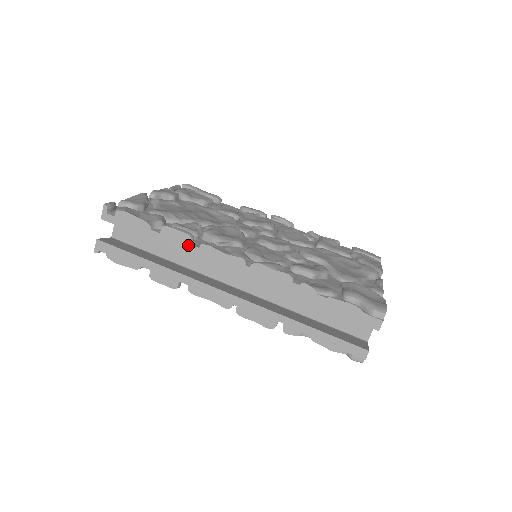
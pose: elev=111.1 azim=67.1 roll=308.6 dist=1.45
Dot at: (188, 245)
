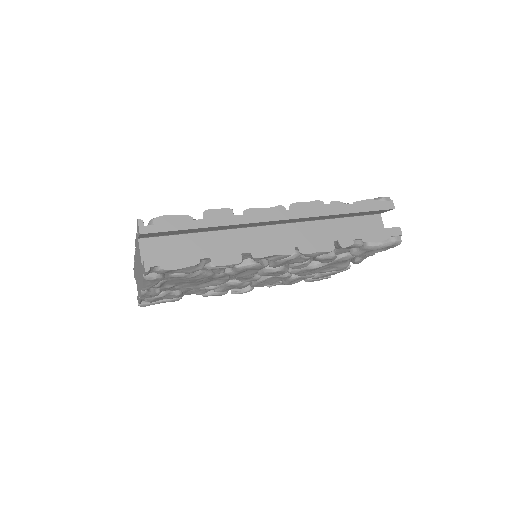
Dot at: (233, 217)
